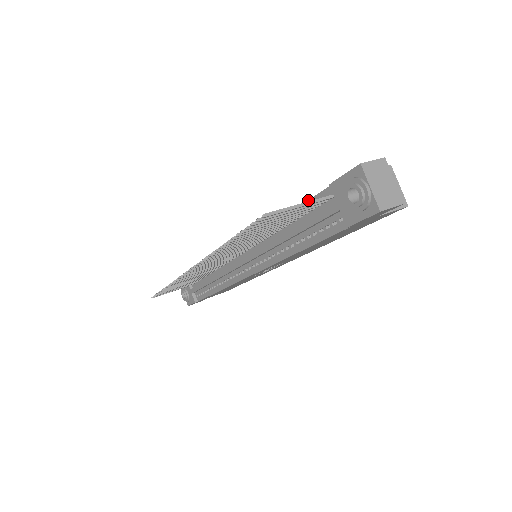
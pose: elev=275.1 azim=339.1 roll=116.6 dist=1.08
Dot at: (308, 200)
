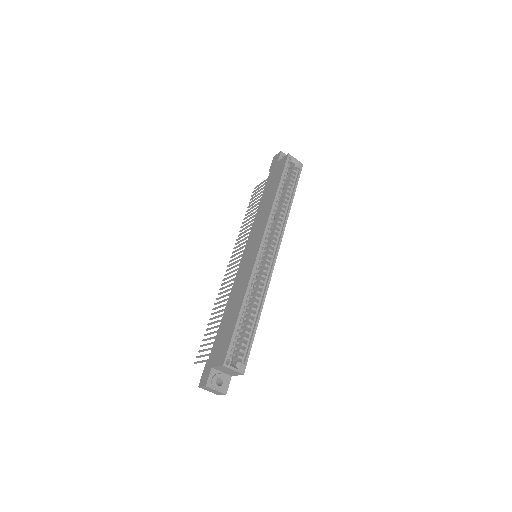
Dot at: (215, 339)
